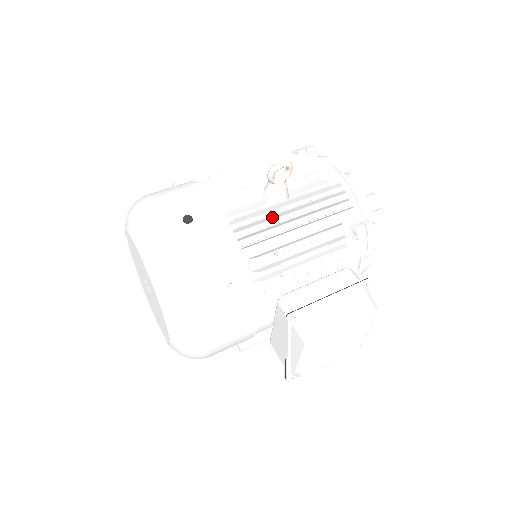
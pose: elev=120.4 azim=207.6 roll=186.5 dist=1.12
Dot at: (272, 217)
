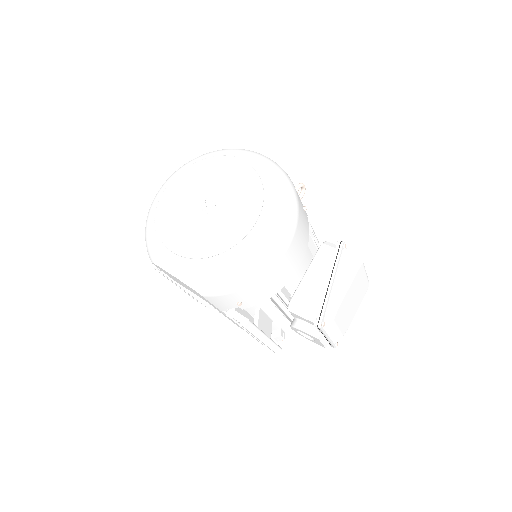
Dot at: occluded
